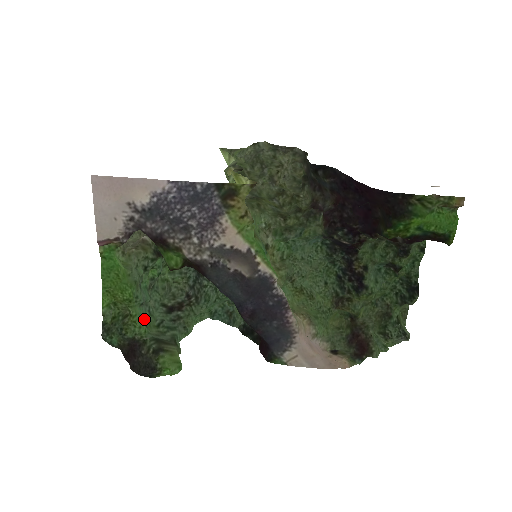
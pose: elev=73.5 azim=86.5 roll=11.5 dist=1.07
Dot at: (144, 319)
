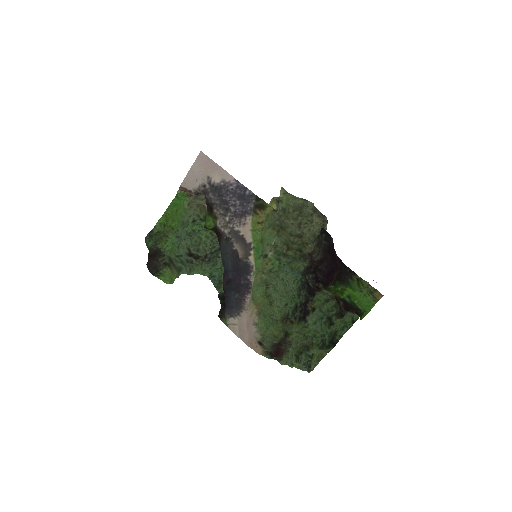
Dot at: (173, 245)
